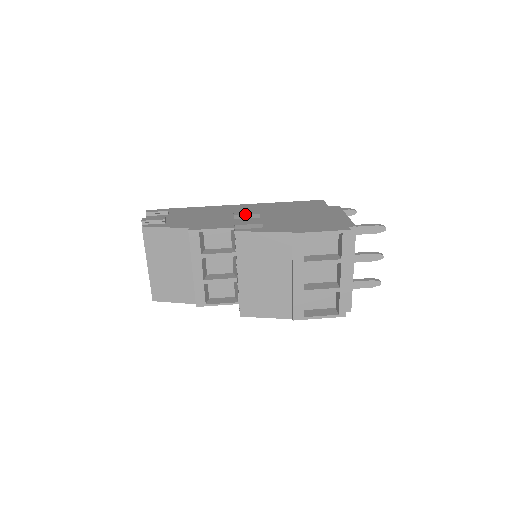
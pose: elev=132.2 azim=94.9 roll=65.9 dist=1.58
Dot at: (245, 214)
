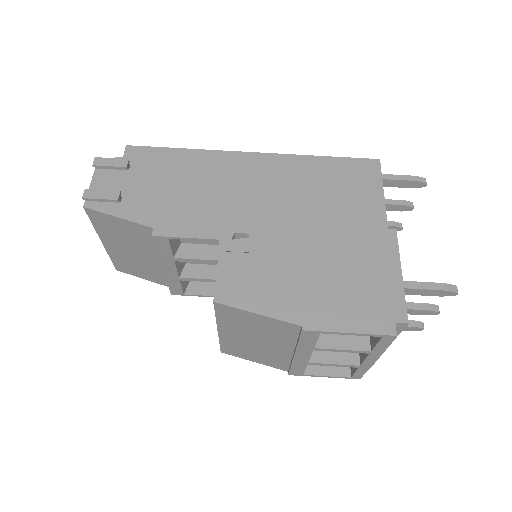
Dot at: (237, 251)
